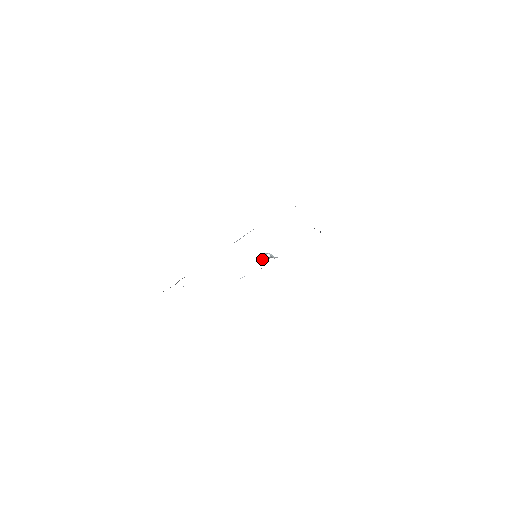
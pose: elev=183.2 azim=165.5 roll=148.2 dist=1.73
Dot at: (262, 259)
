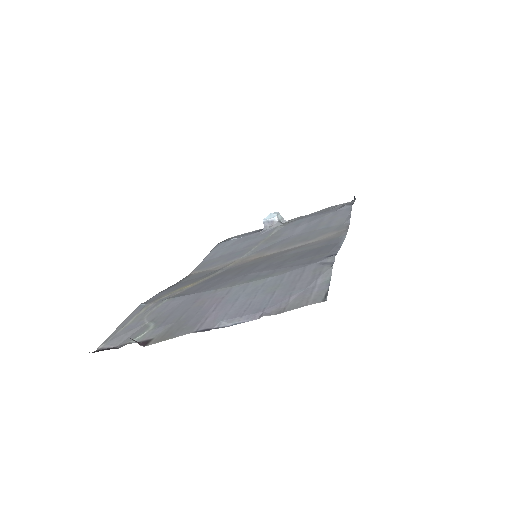
Dot at: (266, 222)
